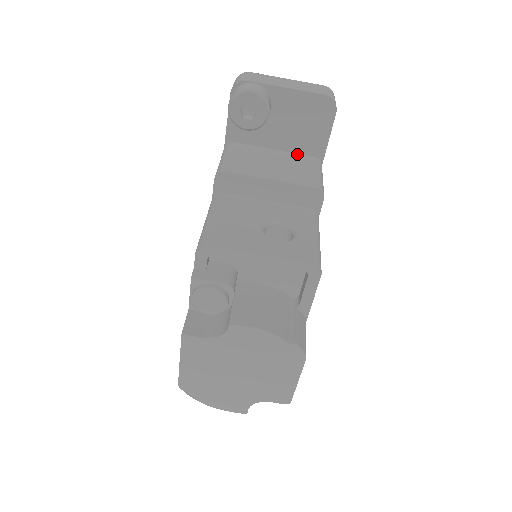
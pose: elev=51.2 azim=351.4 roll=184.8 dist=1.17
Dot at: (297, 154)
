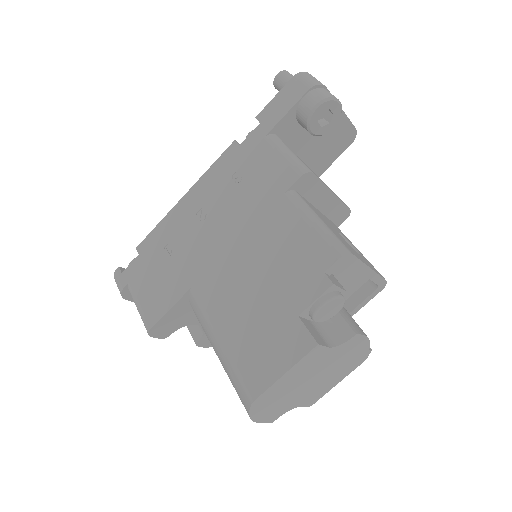
Dot at: (309, 166)
